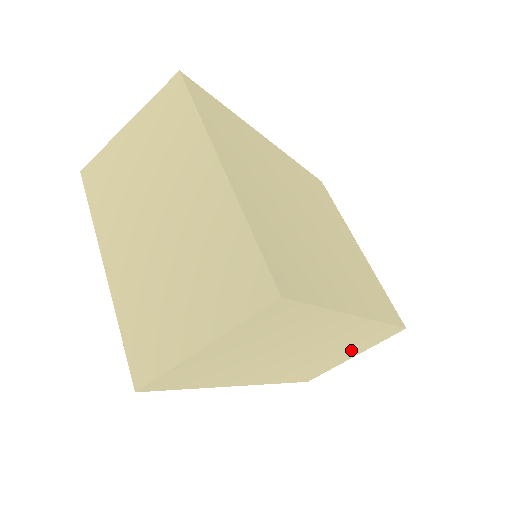
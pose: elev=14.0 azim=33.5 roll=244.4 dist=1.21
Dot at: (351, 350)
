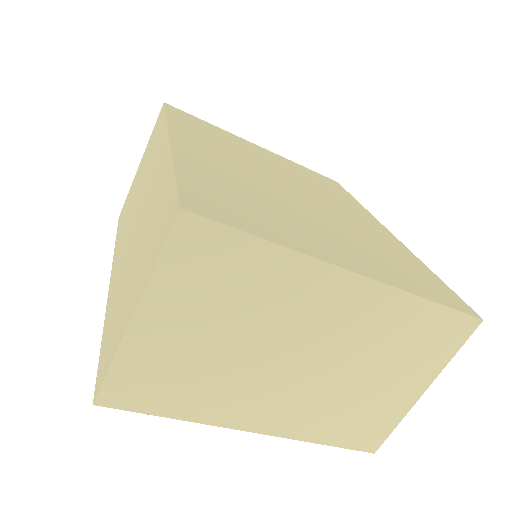
Dot at: occluded
